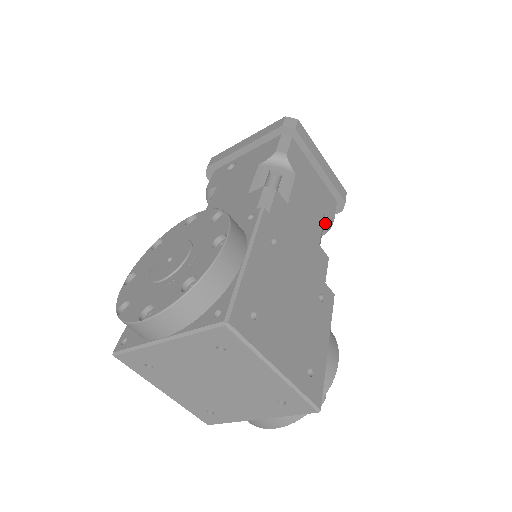
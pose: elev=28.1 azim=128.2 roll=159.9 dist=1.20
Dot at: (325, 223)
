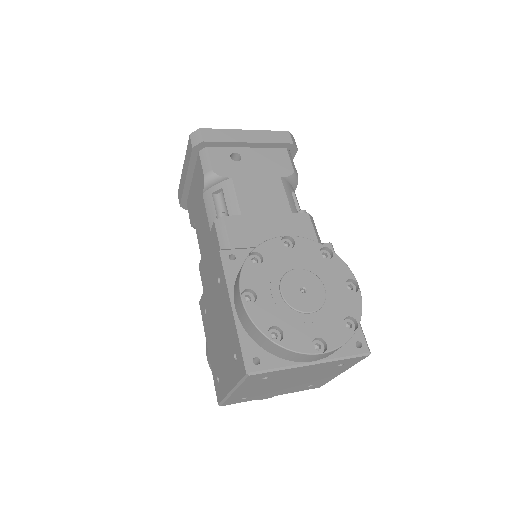
Dot at: occluded
